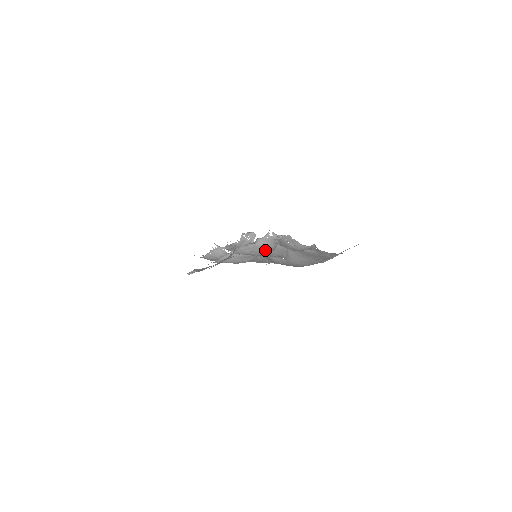
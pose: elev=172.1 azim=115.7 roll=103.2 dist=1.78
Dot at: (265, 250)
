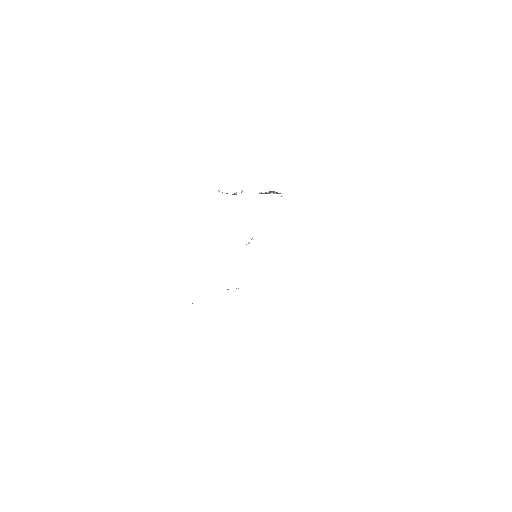
Dot at: occluded
